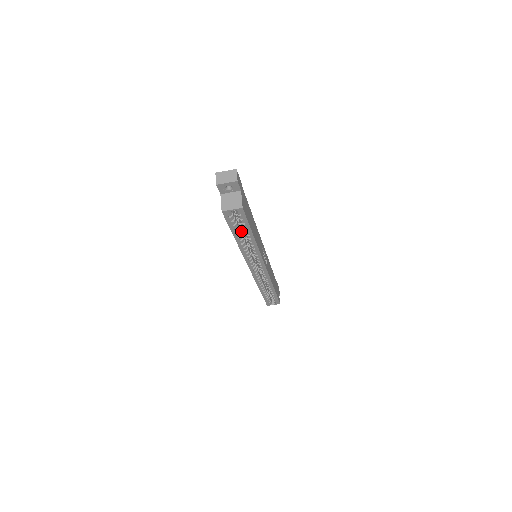
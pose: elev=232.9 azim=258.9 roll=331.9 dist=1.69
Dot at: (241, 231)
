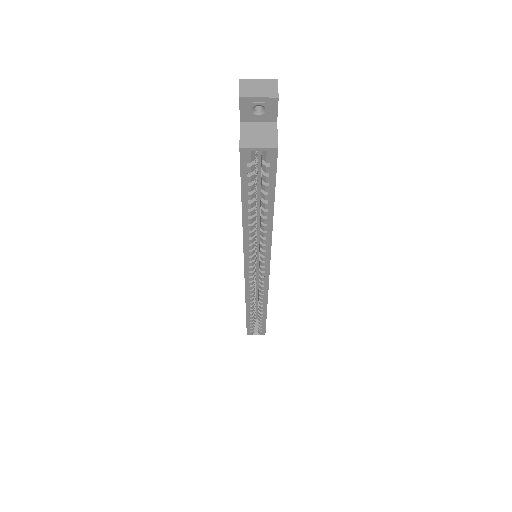
Dot at: occluded
